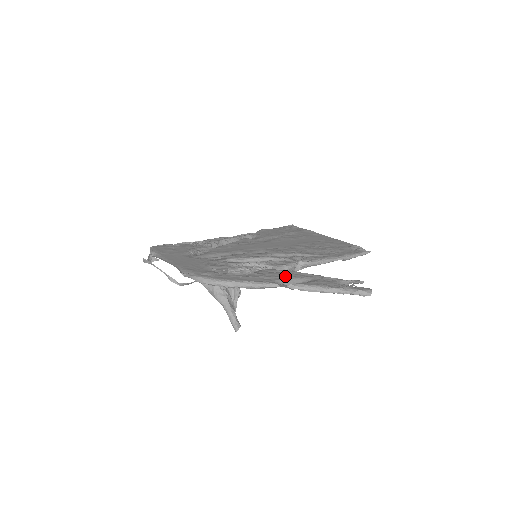
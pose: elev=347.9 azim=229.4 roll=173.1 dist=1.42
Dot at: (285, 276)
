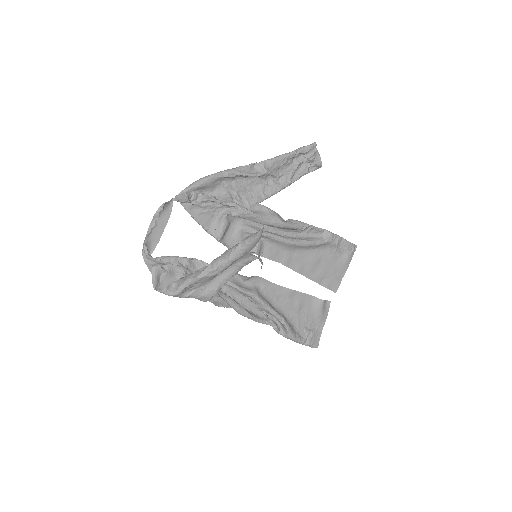
Dot at: (259, 182)
